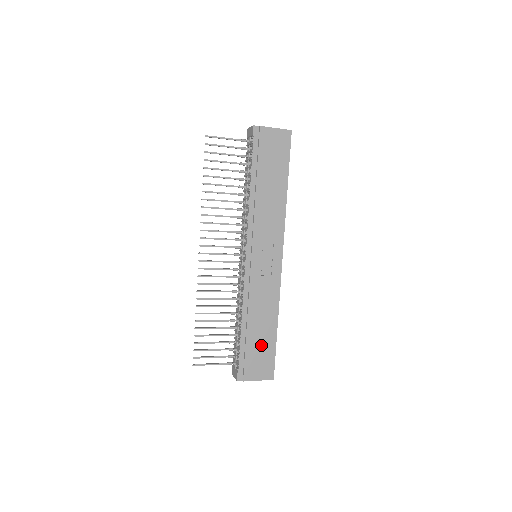
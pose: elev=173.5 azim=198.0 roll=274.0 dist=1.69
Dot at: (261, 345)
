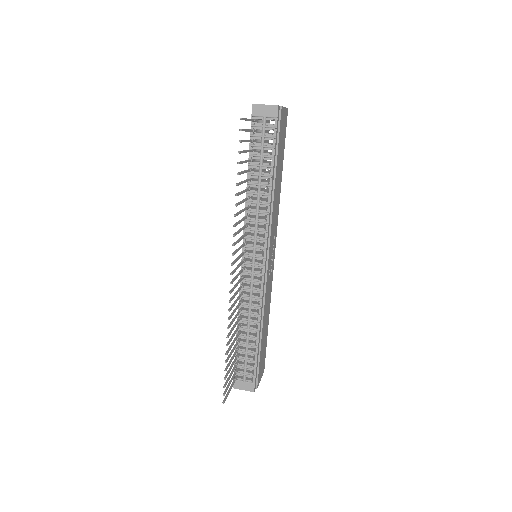
Dot at: (264, 345)
